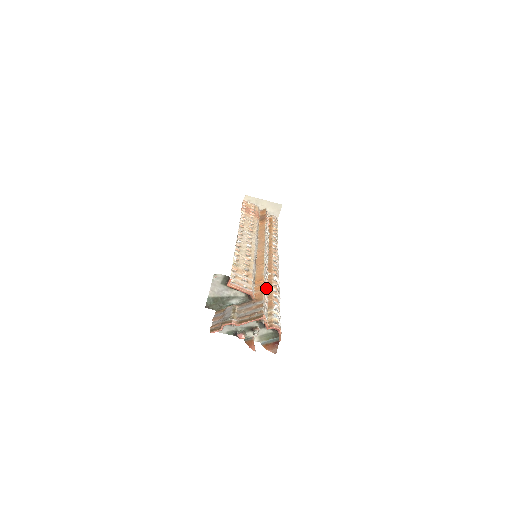
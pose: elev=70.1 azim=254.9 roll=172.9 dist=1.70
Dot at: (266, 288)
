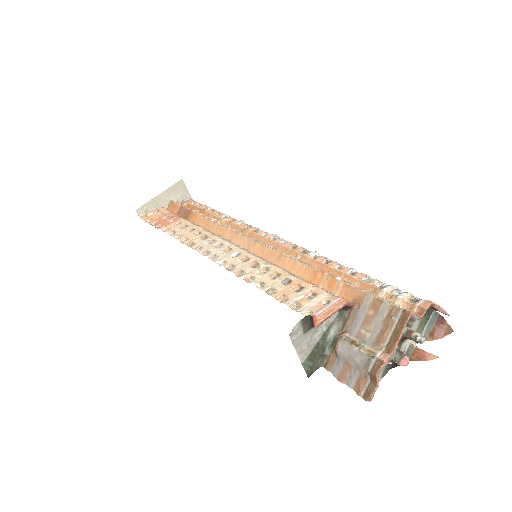
Dot at: (332, 276)
